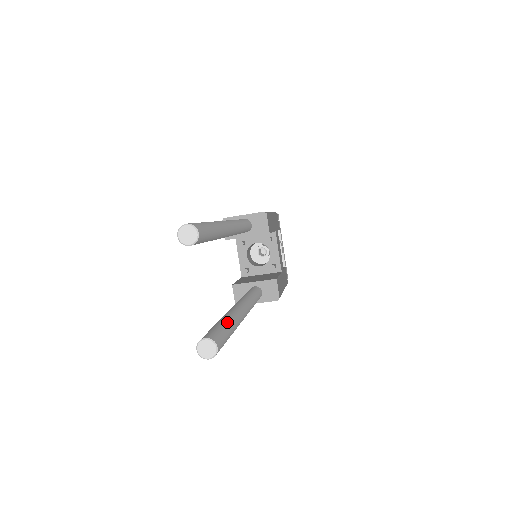
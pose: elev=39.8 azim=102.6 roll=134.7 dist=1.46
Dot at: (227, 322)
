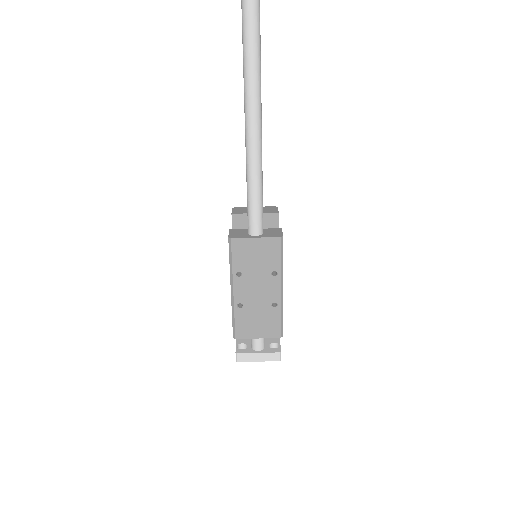
Dot at: occluded
